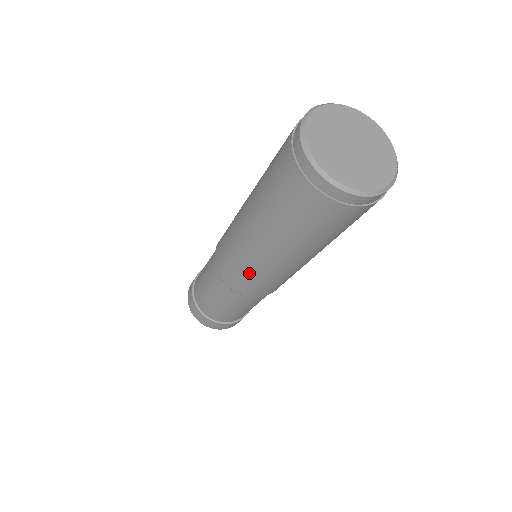
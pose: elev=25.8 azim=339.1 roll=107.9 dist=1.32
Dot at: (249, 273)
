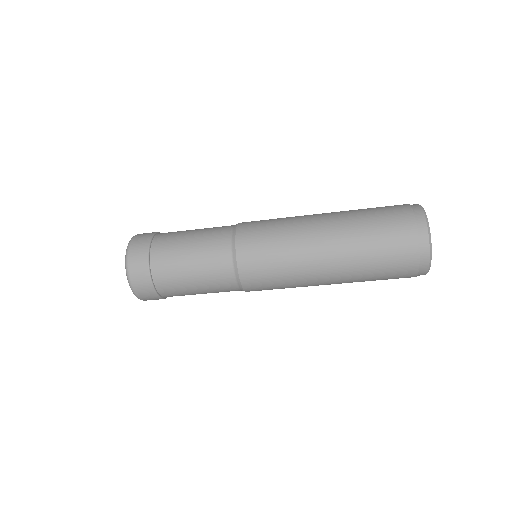
Dot at: (285, 286)
